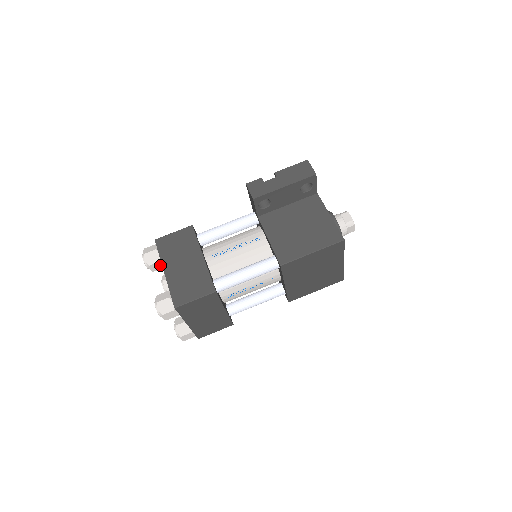
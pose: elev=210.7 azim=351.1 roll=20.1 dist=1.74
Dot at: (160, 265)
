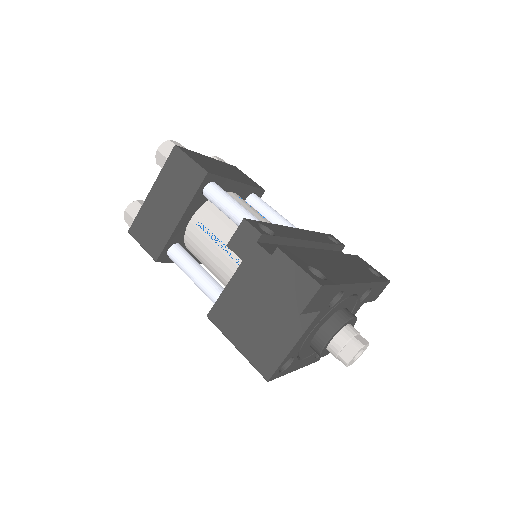
Dot at: occluded
